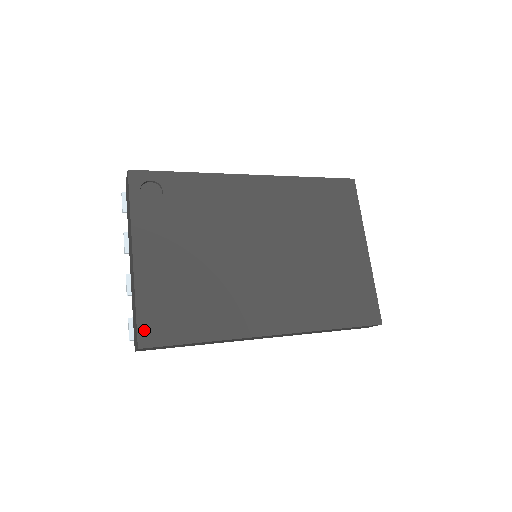
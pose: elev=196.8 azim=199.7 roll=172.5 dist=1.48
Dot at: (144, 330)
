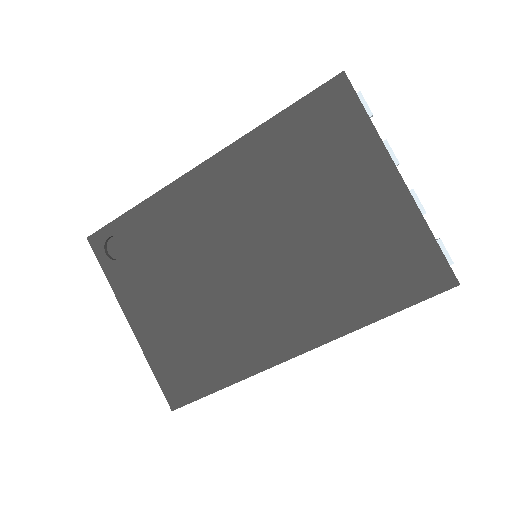
Dot at: (169, 392)
